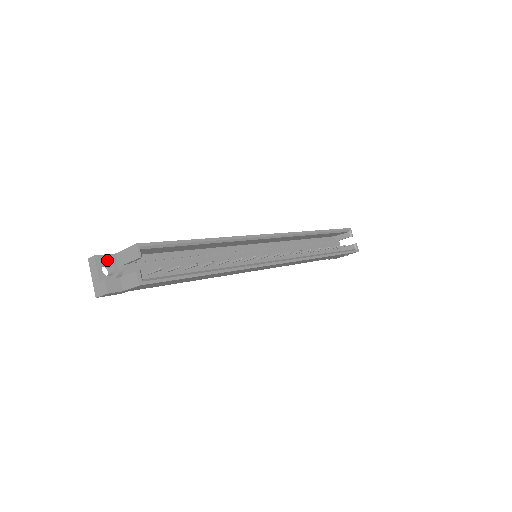
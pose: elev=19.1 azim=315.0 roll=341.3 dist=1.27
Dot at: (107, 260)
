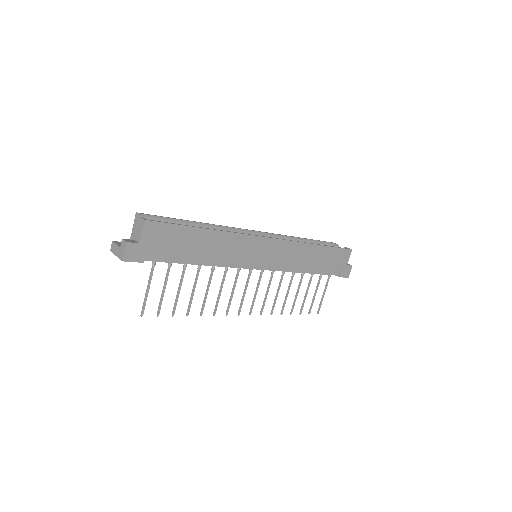
Dot at: occluded
